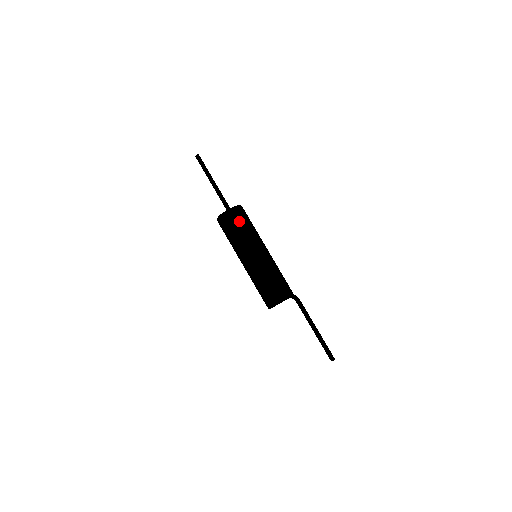
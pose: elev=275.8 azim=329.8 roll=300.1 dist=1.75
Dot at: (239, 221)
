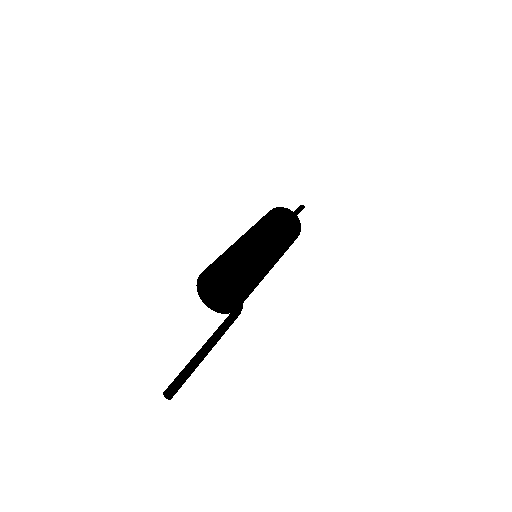
Dot at: (292, 225)
